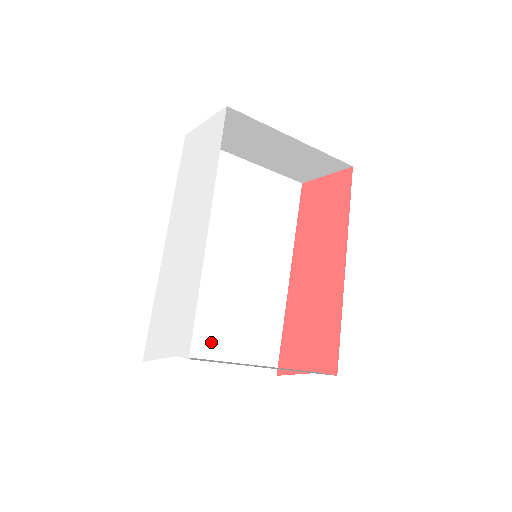
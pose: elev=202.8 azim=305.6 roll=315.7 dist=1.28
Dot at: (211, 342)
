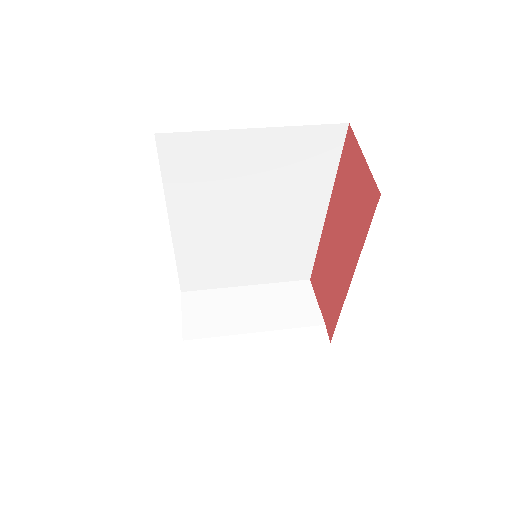
Dot at: (238, 274)
